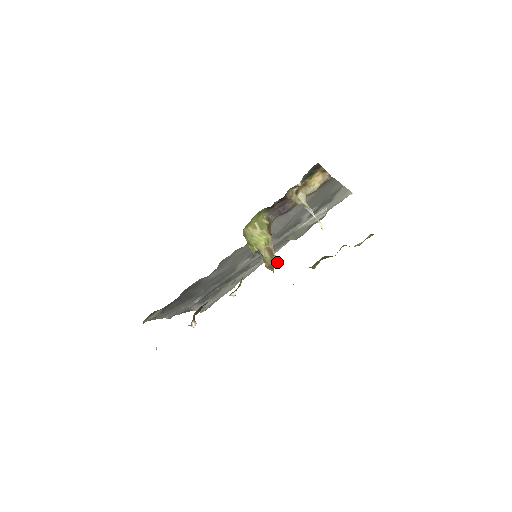
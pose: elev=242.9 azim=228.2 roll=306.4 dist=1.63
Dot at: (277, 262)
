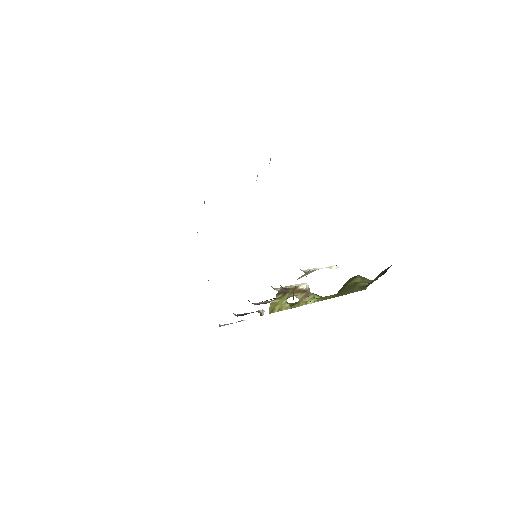
Dot at: (307, 286)
